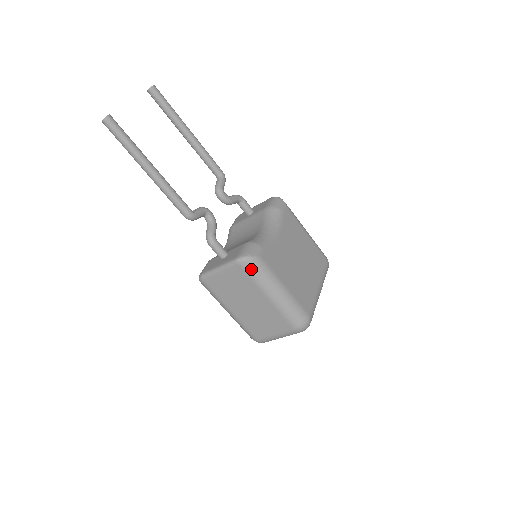
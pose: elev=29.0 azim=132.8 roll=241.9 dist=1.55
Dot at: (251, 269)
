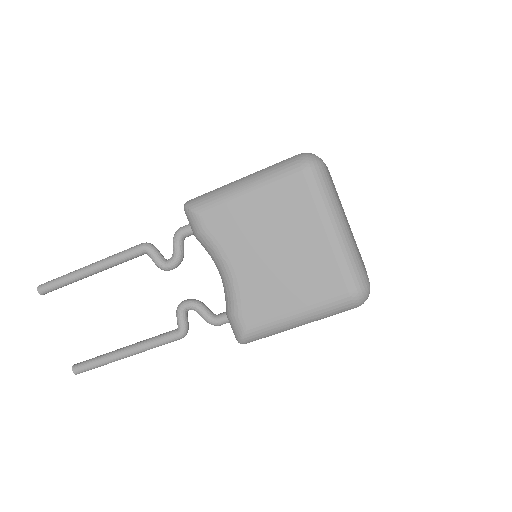
Dot at: occluded
